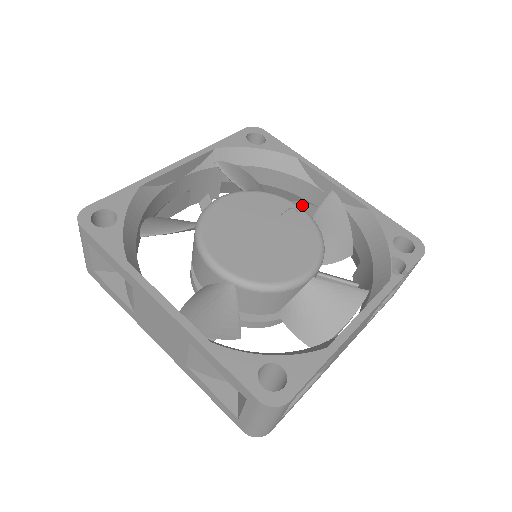
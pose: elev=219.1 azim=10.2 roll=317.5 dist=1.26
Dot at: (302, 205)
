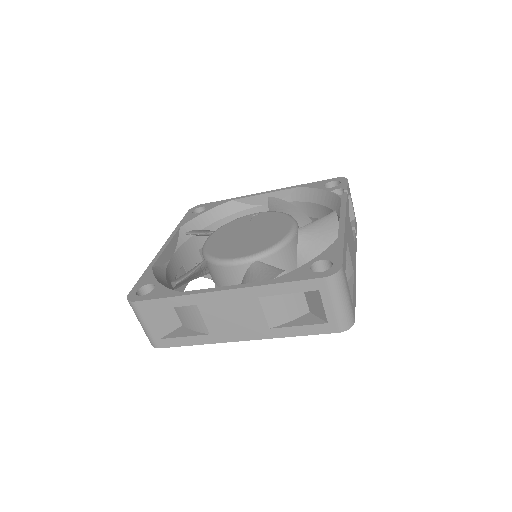
Dot at: occluded
